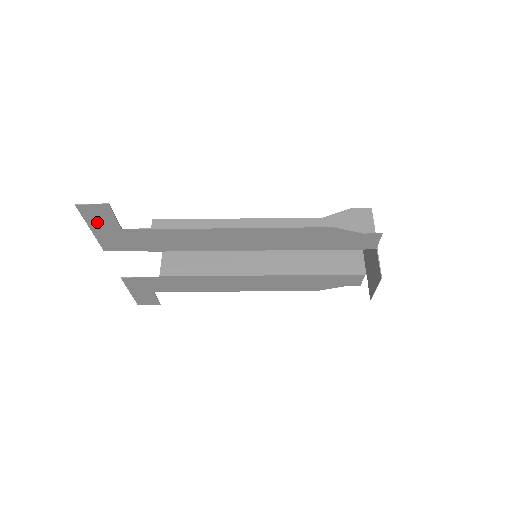
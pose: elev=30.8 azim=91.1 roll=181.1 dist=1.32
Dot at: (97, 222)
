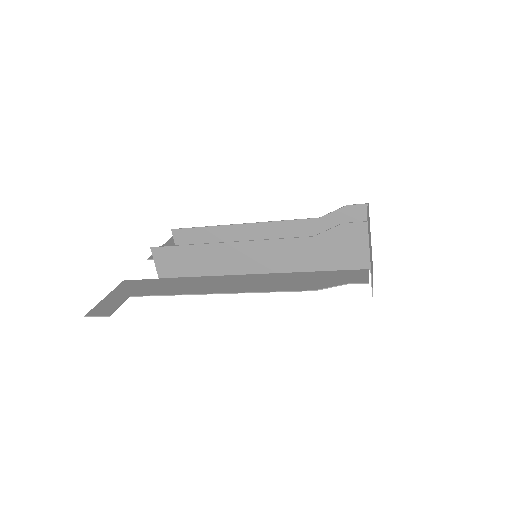
Dot at: (108, 303)
